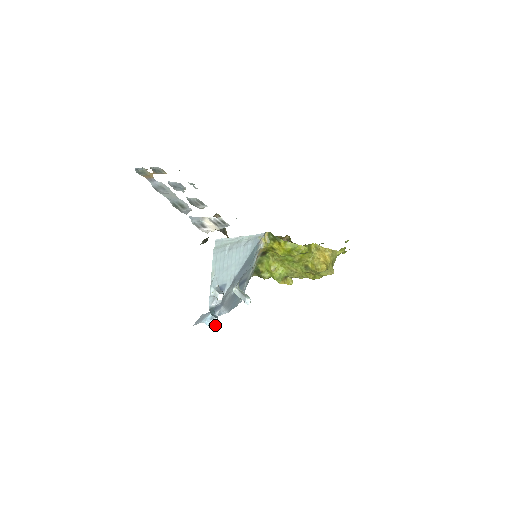
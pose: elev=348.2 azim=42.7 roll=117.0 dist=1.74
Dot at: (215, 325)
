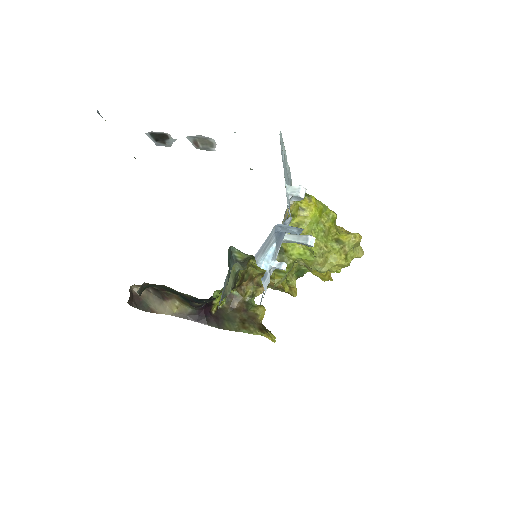
Dot at: (281, 266)
